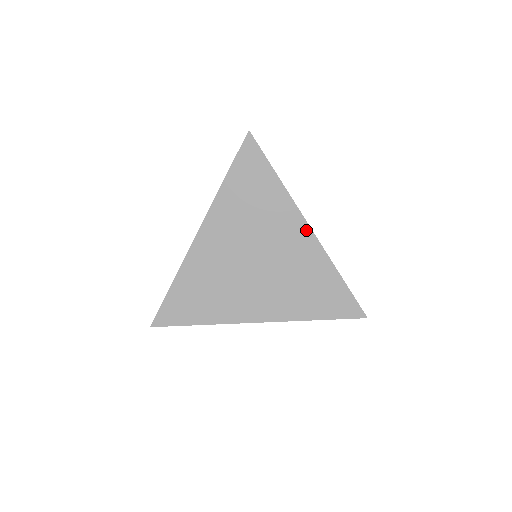
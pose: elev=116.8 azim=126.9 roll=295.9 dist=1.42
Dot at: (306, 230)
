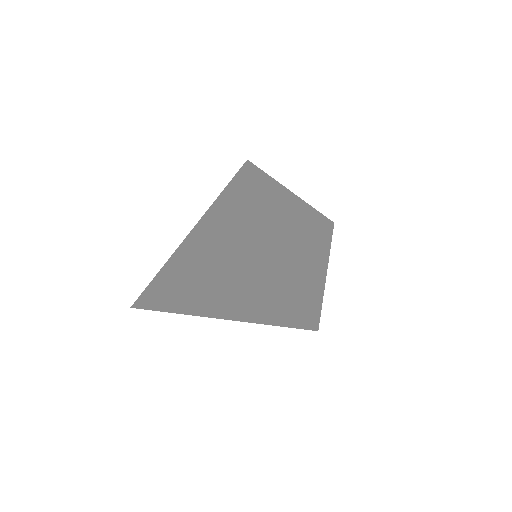
Dot at: (319, 290)
